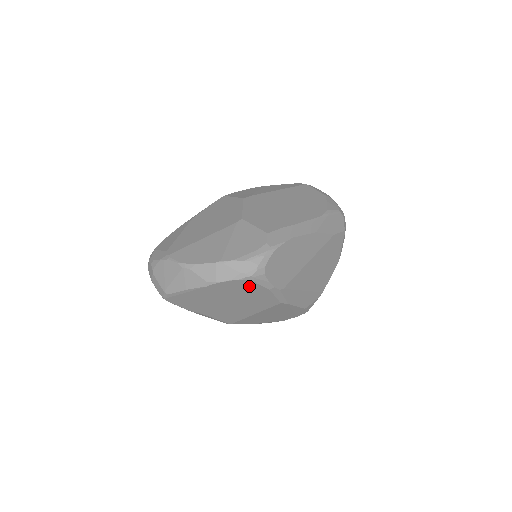
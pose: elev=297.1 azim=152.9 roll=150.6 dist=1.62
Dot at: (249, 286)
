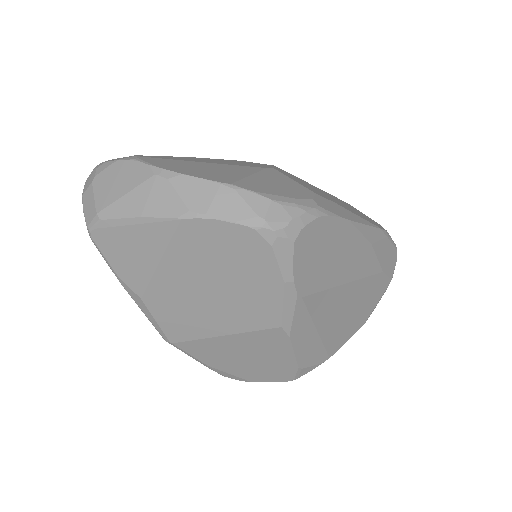
Dot at: (256, 255)
